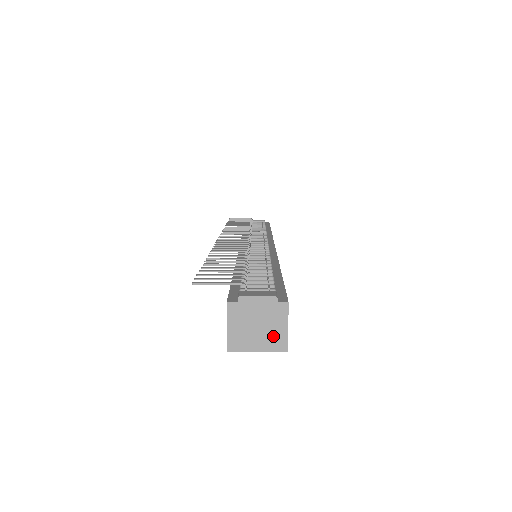
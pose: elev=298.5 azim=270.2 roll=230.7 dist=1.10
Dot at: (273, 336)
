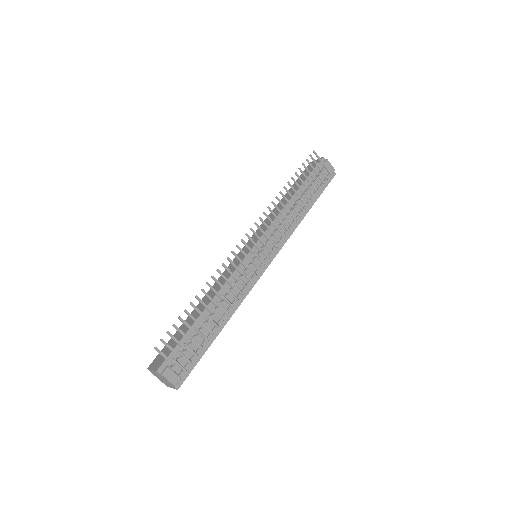
Dot at: (166, 383)
